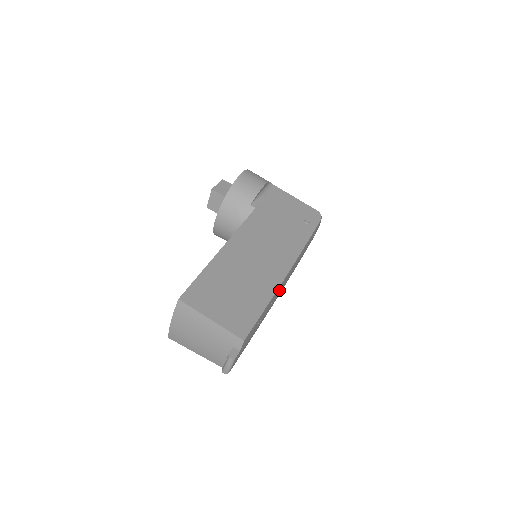
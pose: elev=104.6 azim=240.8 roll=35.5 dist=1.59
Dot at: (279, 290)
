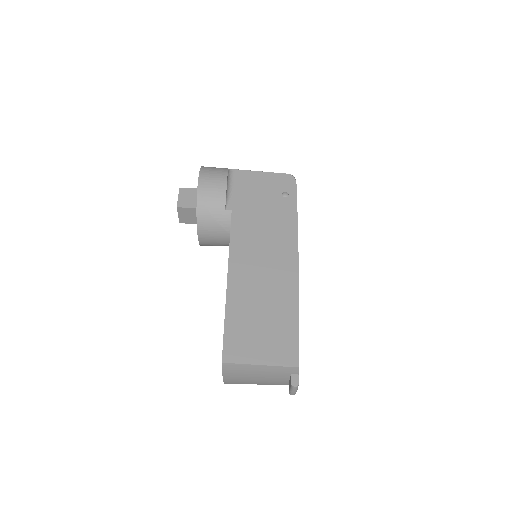
Dot at: occluded
